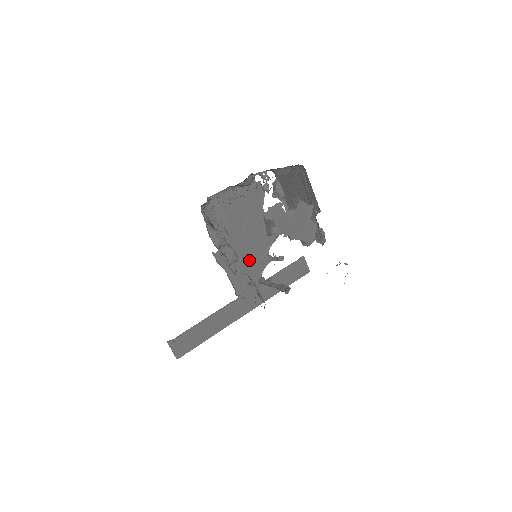
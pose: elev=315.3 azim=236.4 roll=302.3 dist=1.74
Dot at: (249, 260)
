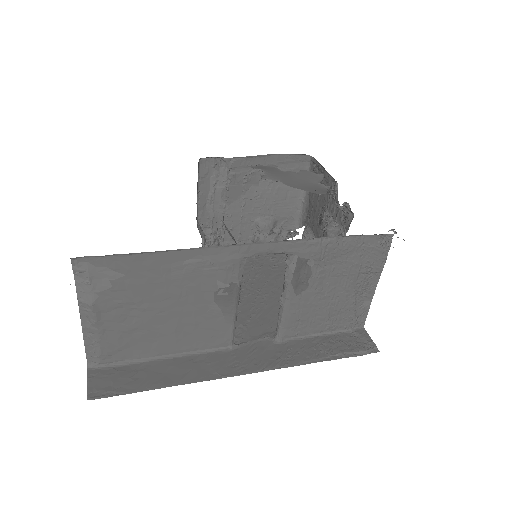
Dot at: (264, 311)
